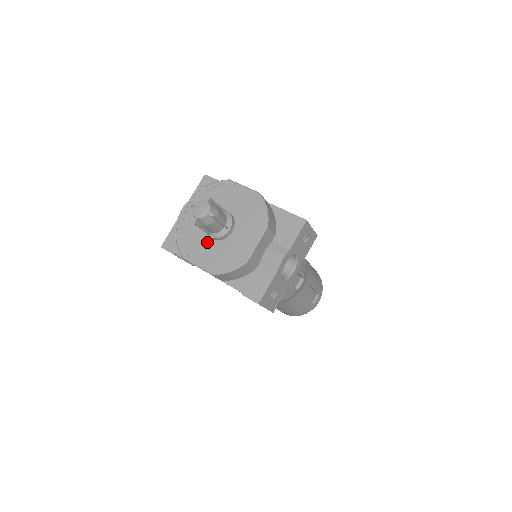
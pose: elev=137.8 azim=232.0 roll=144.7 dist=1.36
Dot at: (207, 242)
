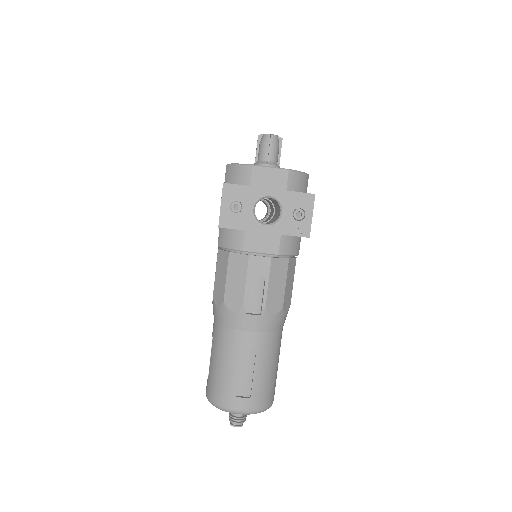
Dot at: occluded
